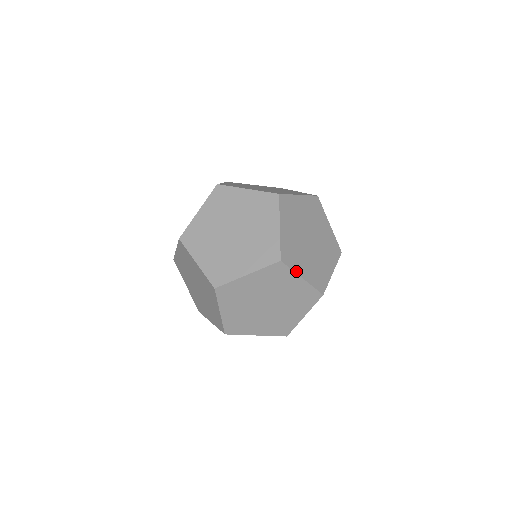
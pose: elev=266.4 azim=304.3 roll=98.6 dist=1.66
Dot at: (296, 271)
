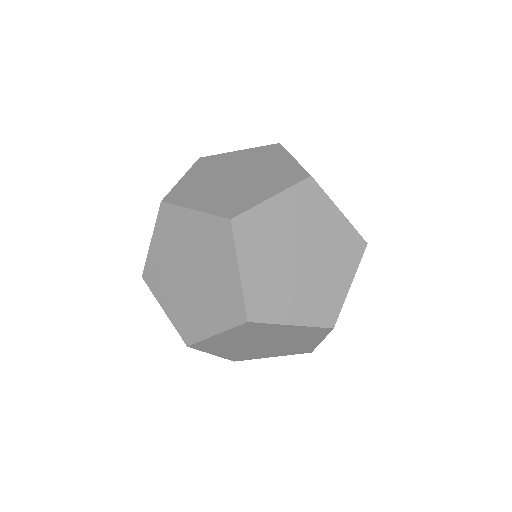
Dot at: (279, 321)
